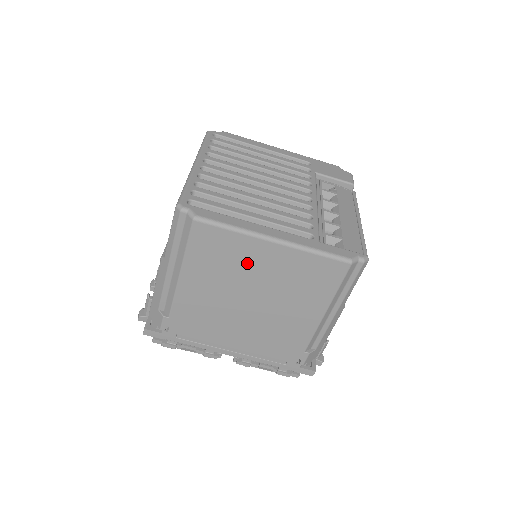
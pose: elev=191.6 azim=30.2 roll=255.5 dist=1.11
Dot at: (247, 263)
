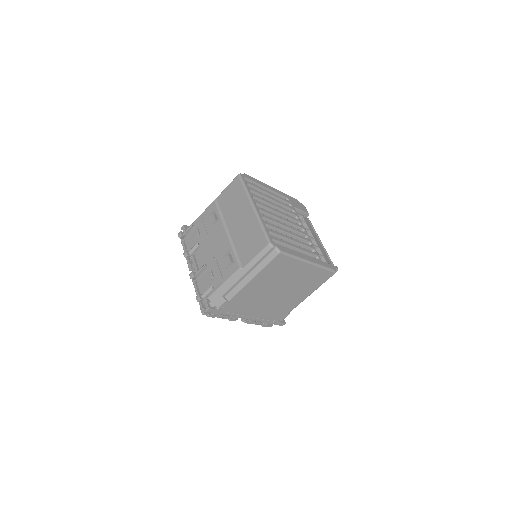
Dot at: (290, 273)
